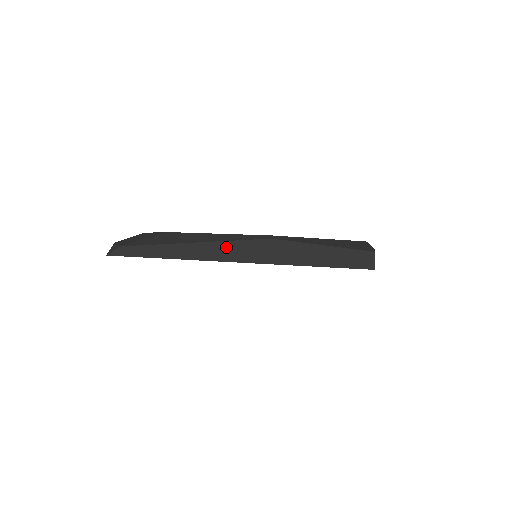
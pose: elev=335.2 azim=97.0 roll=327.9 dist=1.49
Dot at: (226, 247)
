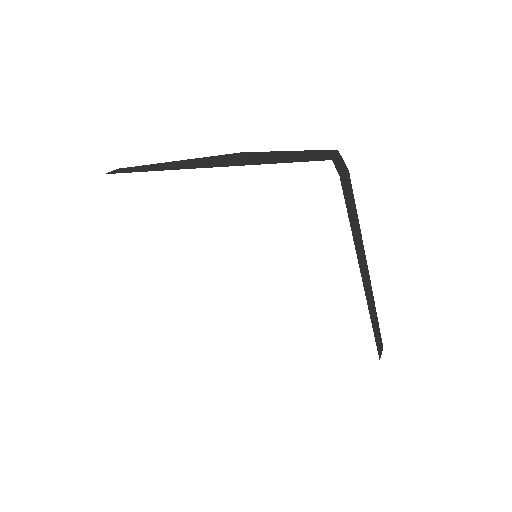
Dot at: (199, 161)
